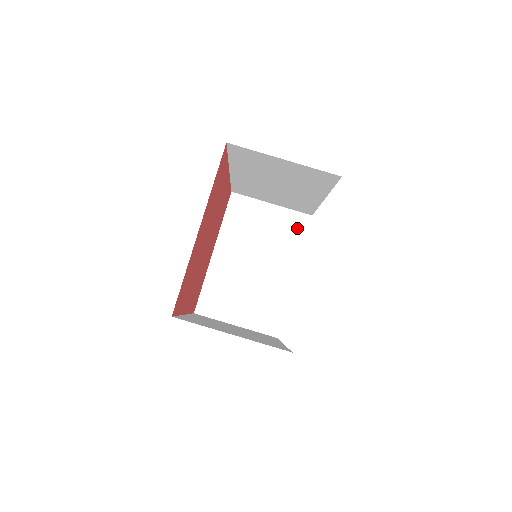
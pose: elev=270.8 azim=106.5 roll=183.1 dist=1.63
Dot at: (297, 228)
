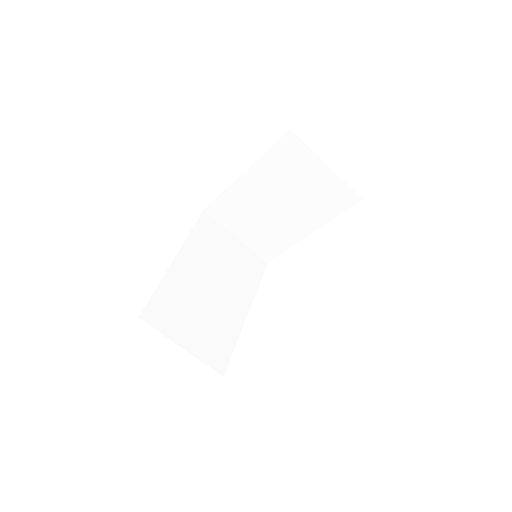
Dot at: (339, 201)
